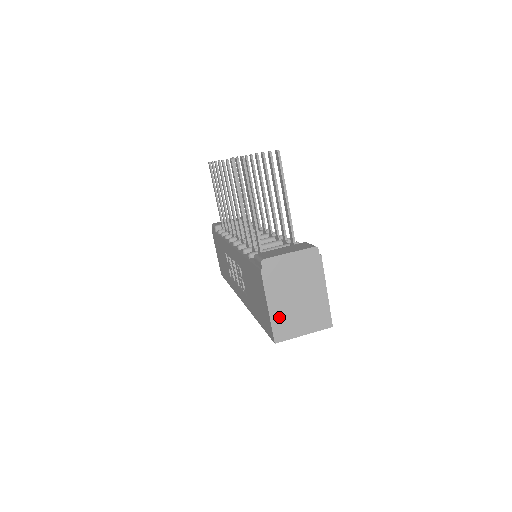
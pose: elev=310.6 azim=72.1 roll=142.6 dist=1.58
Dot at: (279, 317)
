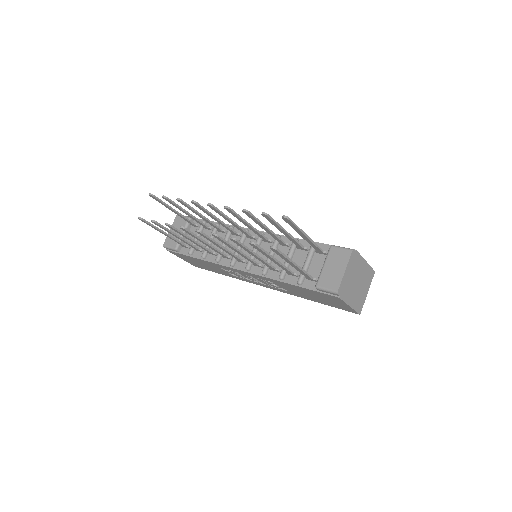
Dot at: (356, 303)
